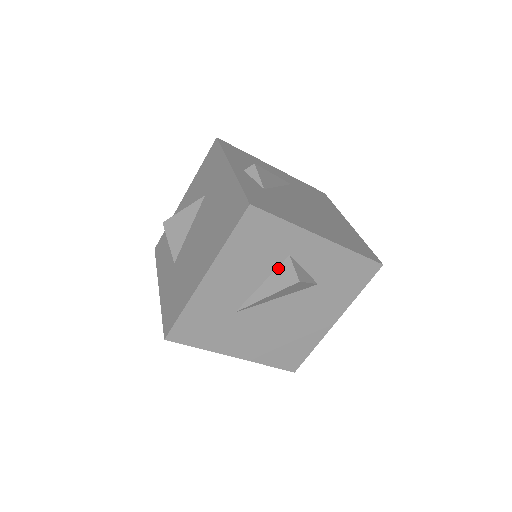
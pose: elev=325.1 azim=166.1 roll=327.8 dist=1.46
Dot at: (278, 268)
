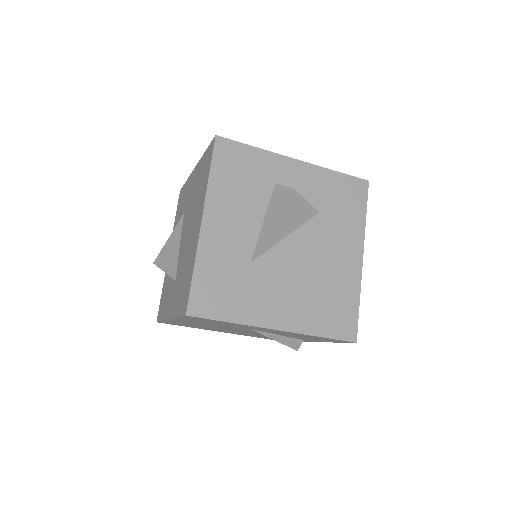
Dot at: (271, 198)
